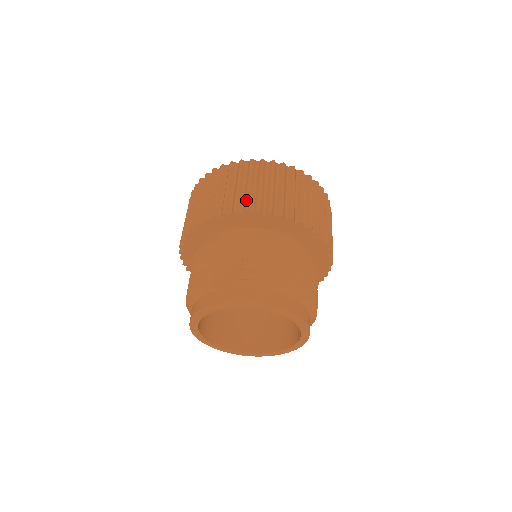
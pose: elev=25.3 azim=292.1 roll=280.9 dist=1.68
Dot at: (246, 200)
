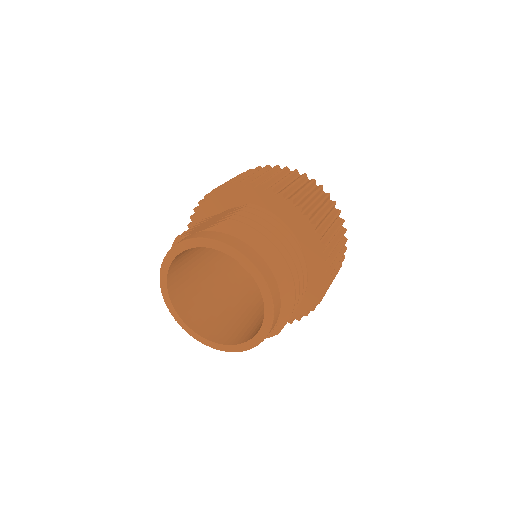
Dot at: occluded
